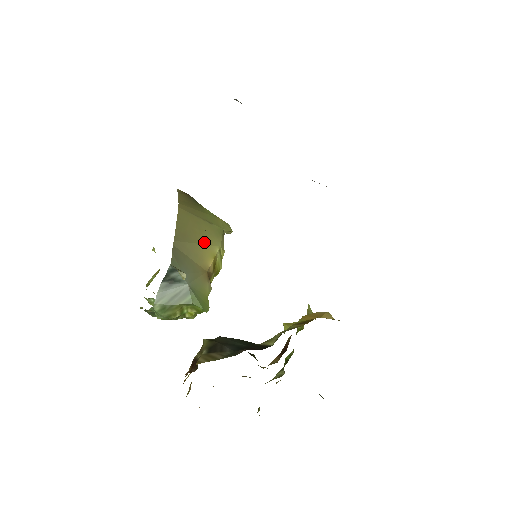
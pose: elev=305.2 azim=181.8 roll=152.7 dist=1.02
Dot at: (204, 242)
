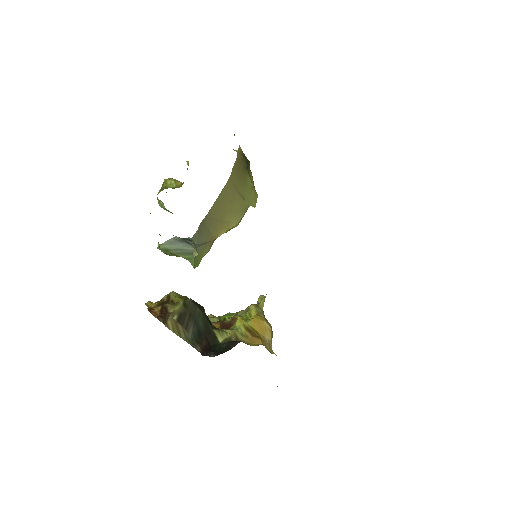
Dot at: (228, 218)
